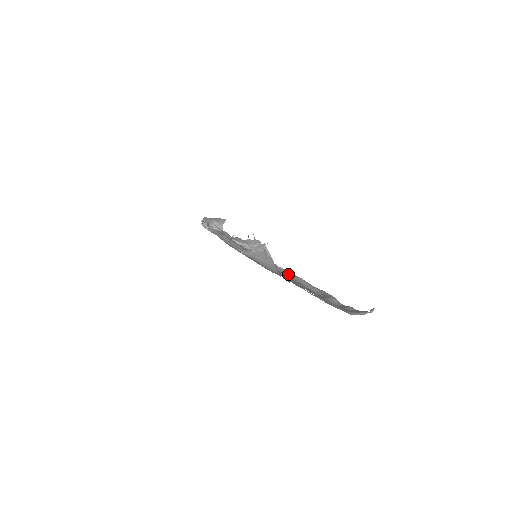
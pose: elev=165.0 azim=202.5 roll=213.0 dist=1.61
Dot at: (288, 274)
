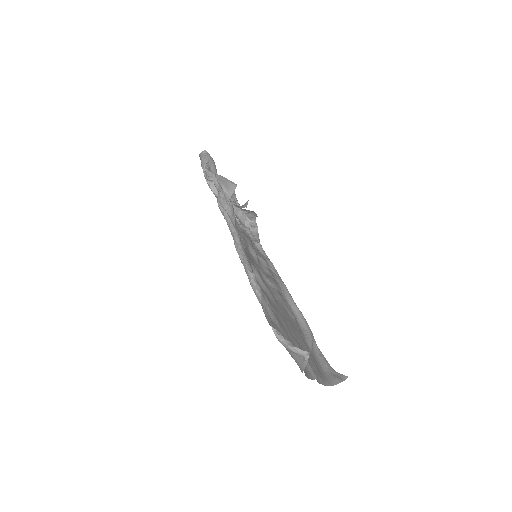
Dot at: (278, 286)
